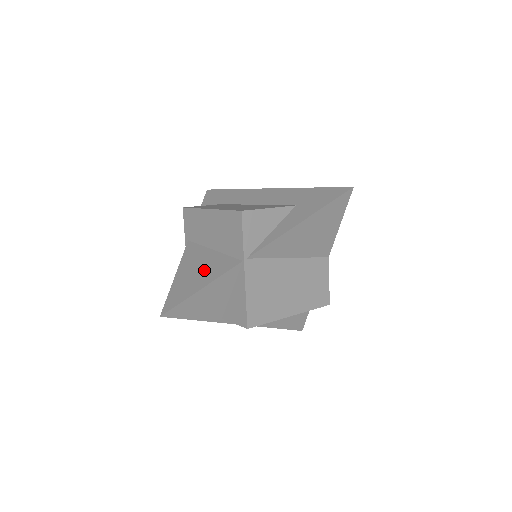
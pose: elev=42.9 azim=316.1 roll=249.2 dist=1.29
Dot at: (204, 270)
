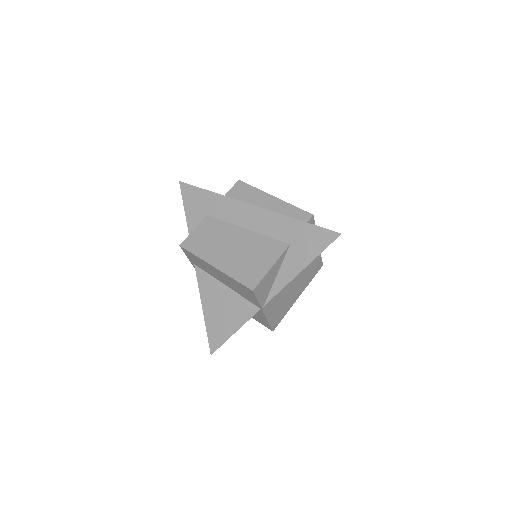
Dot at: (228, 311)
